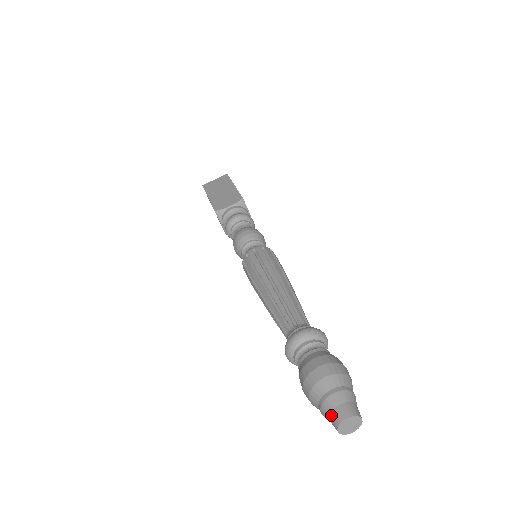
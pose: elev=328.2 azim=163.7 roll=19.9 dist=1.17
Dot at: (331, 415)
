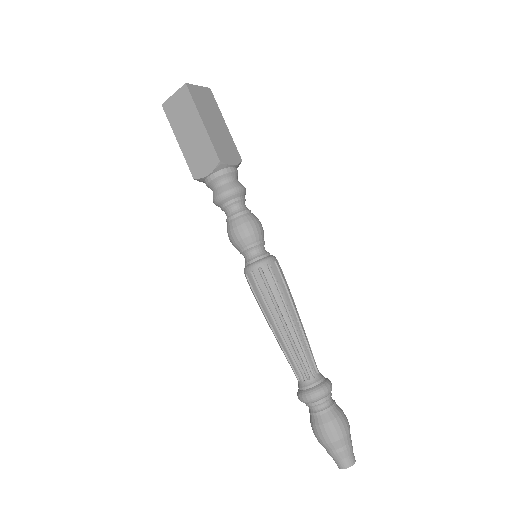
Dot at: occluded
